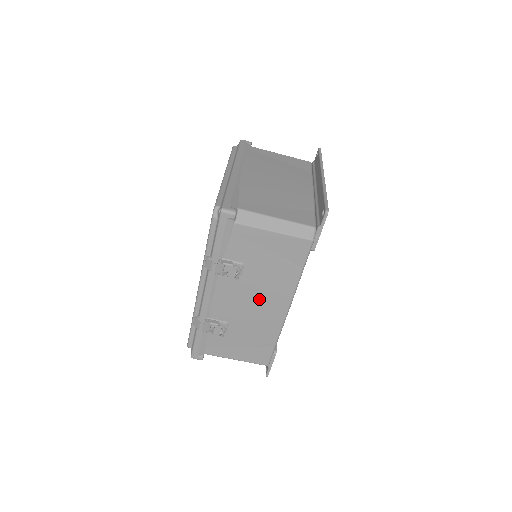
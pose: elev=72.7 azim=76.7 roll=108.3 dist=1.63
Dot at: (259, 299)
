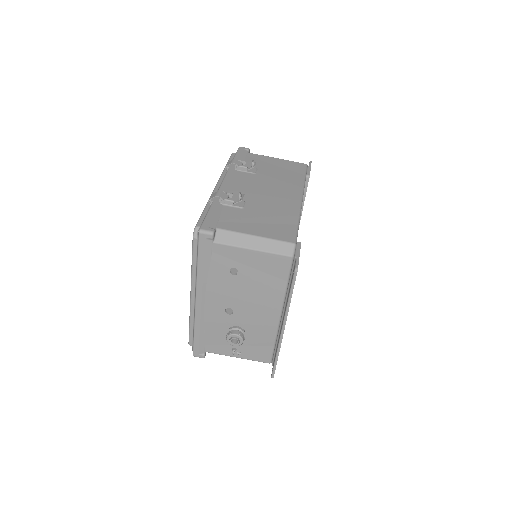
Dot at: (273, 188)
